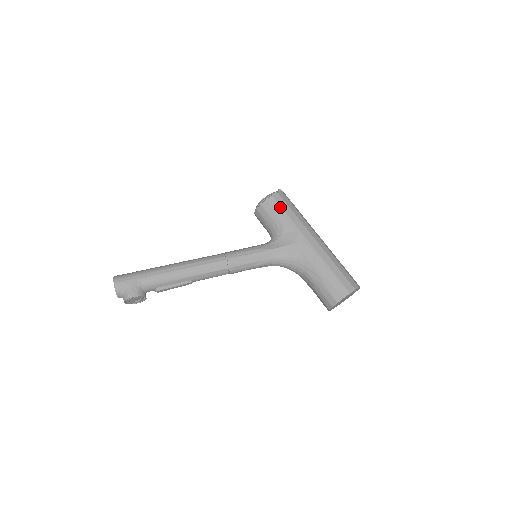
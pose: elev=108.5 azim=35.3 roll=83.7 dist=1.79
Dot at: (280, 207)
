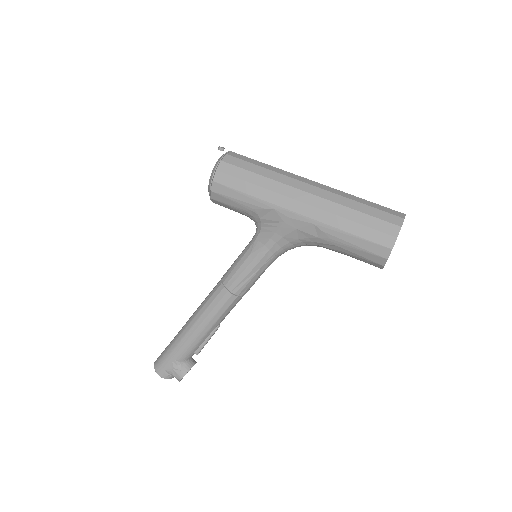
Dot at: (232, 190)
